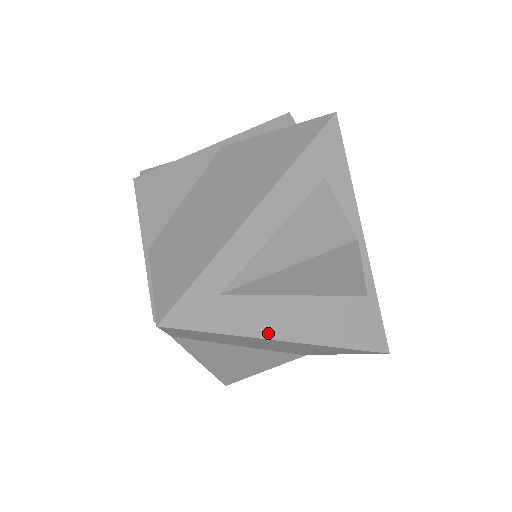
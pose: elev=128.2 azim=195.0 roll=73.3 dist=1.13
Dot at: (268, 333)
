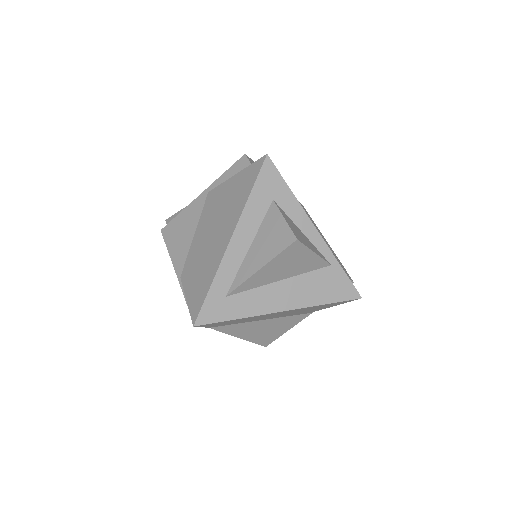
Dot at: (266, 310)
